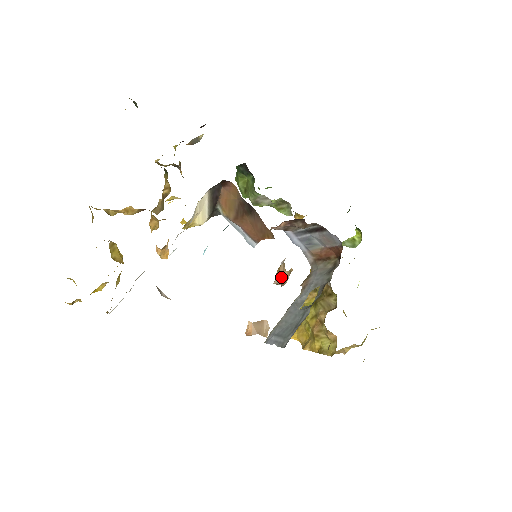
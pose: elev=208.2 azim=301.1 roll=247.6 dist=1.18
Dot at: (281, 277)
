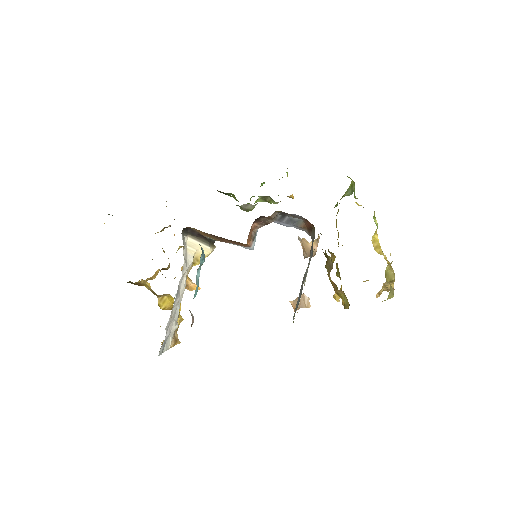
Dot at: (305, 251)
